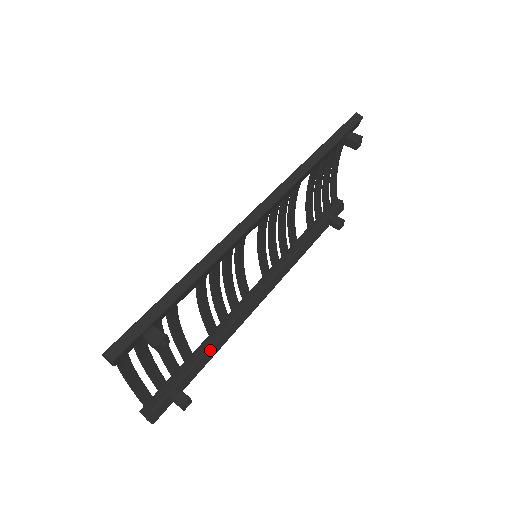
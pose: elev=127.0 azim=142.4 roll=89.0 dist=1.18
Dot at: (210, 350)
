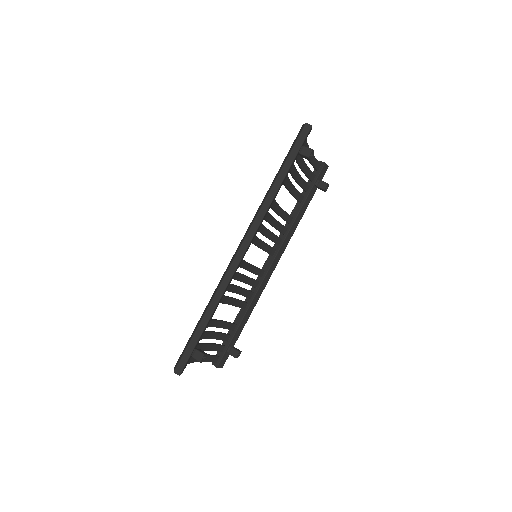
Dot at: (245, 317)
